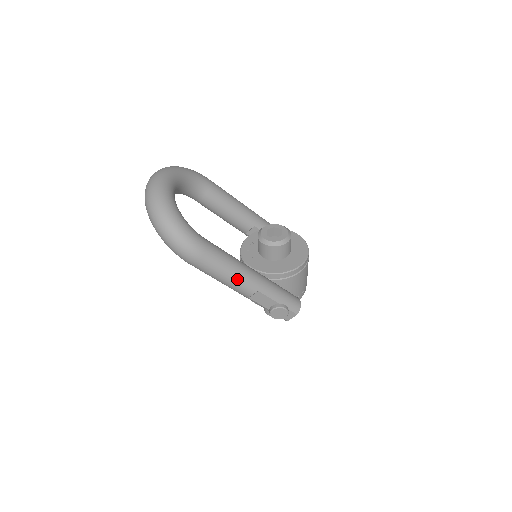
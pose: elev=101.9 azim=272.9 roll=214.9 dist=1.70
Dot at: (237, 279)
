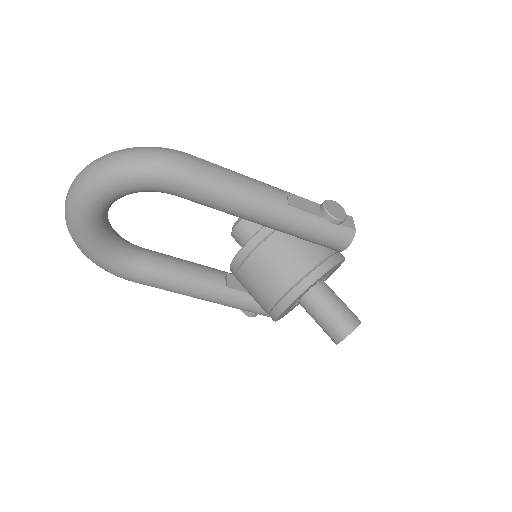
Dot at: (252, 179)
